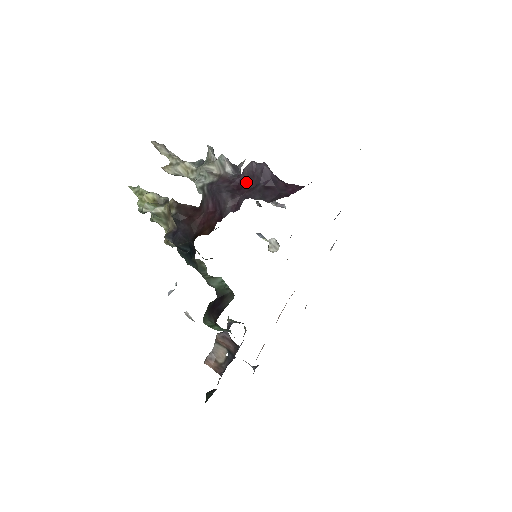
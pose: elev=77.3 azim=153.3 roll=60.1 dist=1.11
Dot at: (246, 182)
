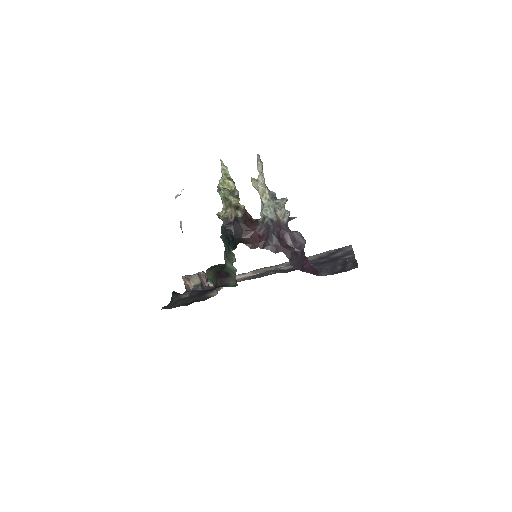
Dot at: (289, 239)
